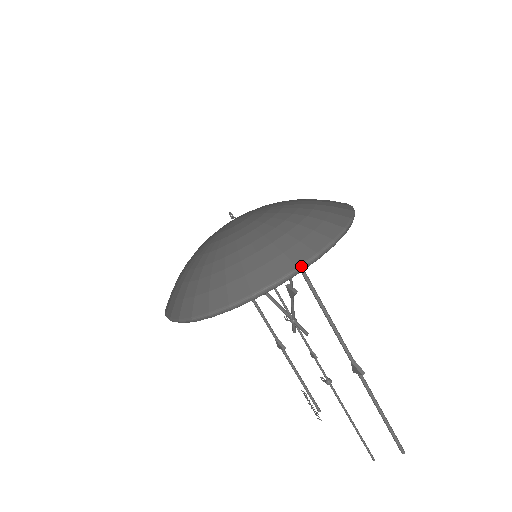
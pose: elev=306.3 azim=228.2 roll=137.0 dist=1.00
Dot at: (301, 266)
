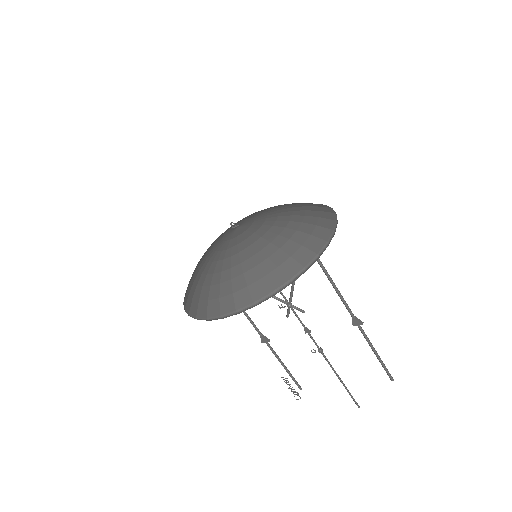
Dot at: (329, 240)
